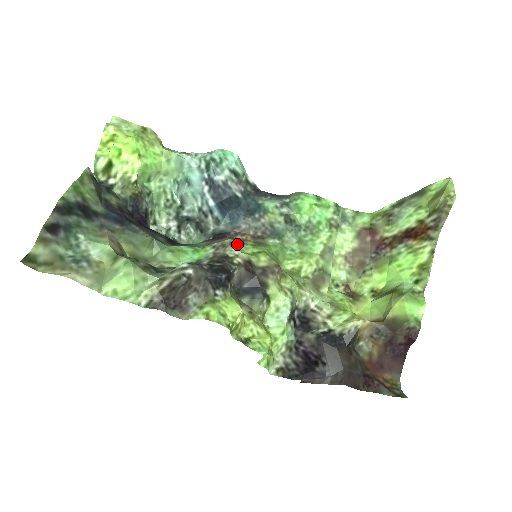
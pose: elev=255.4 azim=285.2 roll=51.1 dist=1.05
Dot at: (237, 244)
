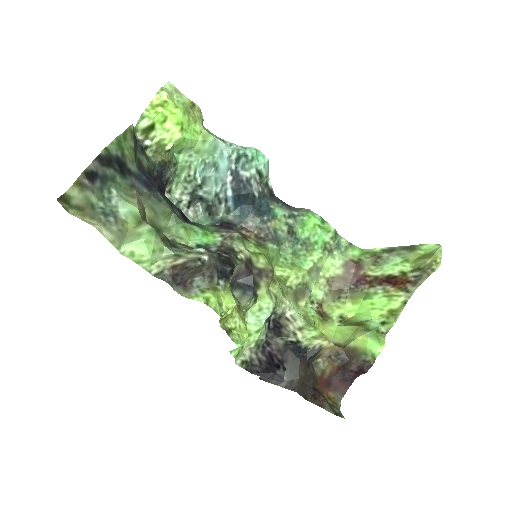
Dot at: (243, 240)
